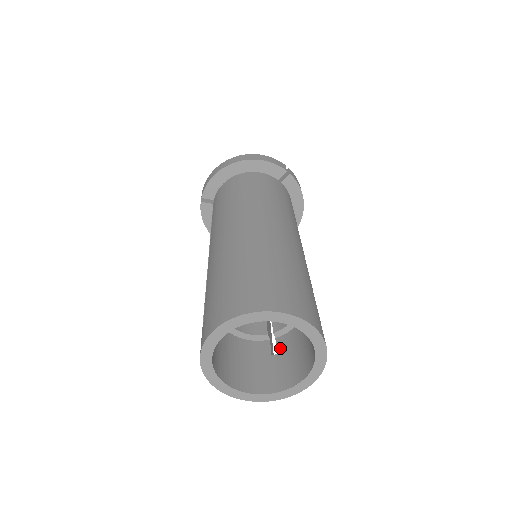
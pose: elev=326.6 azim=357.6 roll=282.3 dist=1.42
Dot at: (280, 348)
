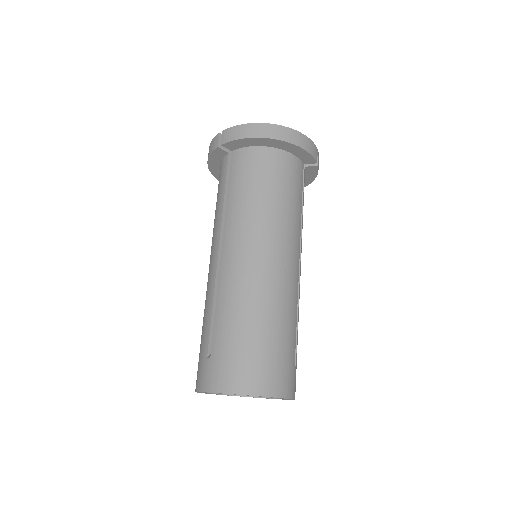
Dot at: occluded
